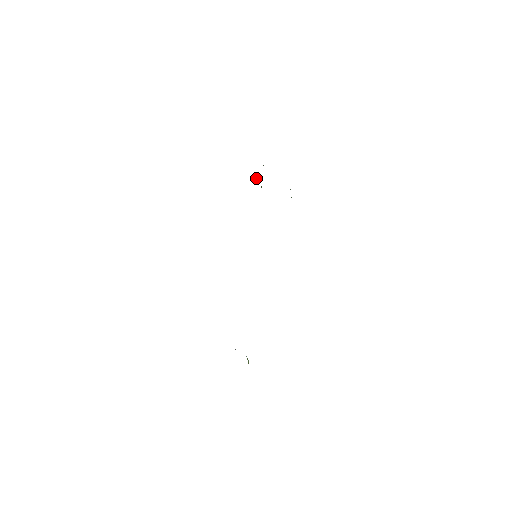
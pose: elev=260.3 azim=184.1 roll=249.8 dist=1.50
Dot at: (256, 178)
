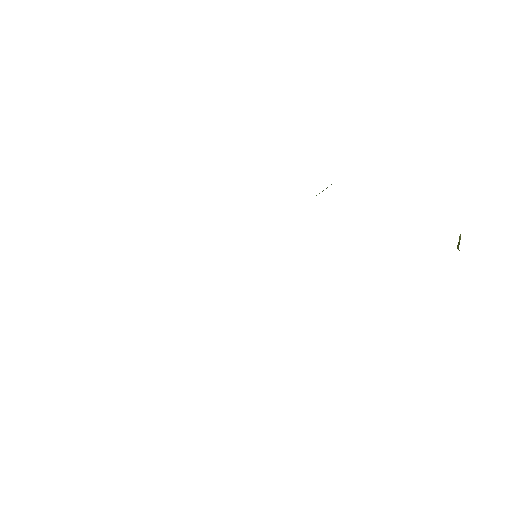
Dot at: (322, 191)
